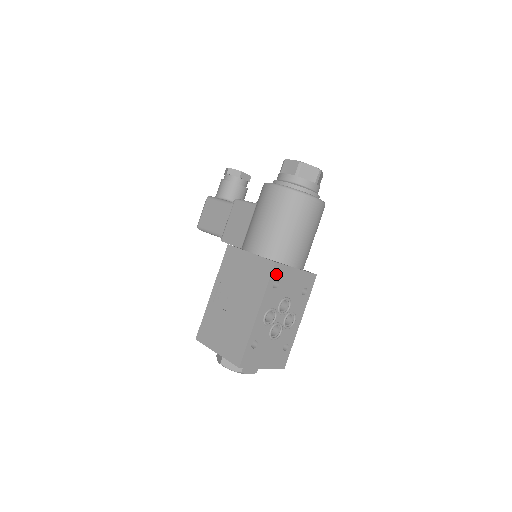
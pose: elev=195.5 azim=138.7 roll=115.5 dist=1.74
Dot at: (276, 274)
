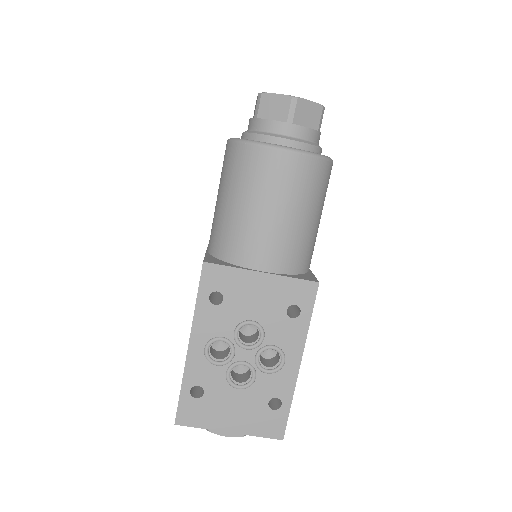
Dot at: (212, 281)
